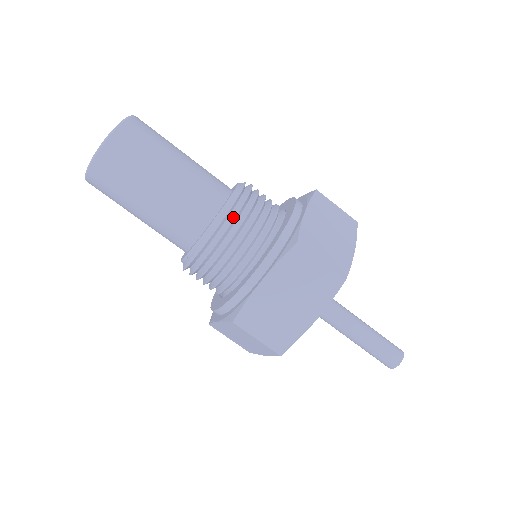
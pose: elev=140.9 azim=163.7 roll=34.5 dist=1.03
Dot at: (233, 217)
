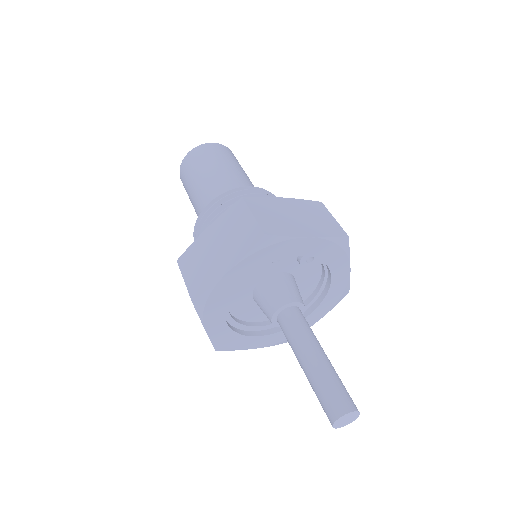
Dot at: (229, 194)
